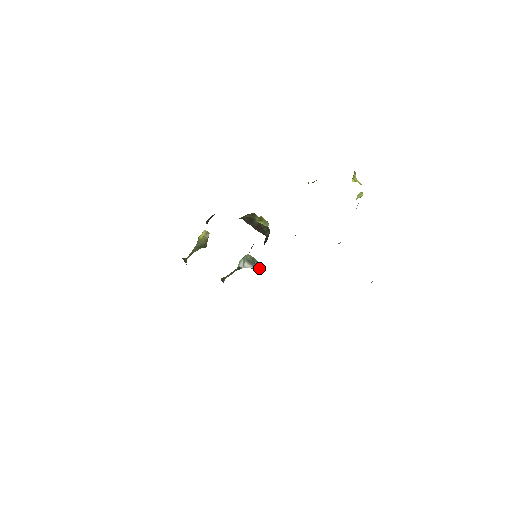
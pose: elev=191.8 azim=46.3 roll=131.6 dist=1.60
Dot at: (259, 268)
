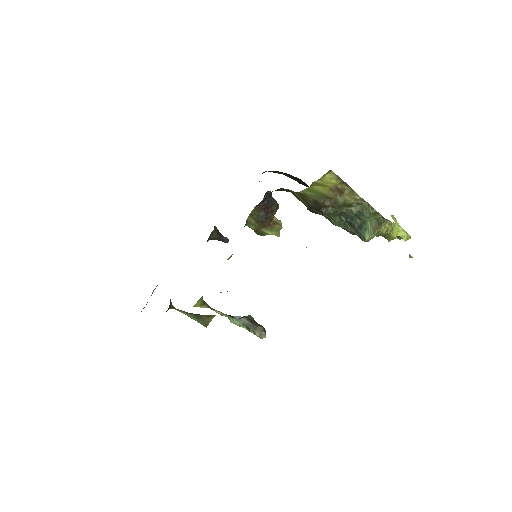
Dot at: (259, 328)
